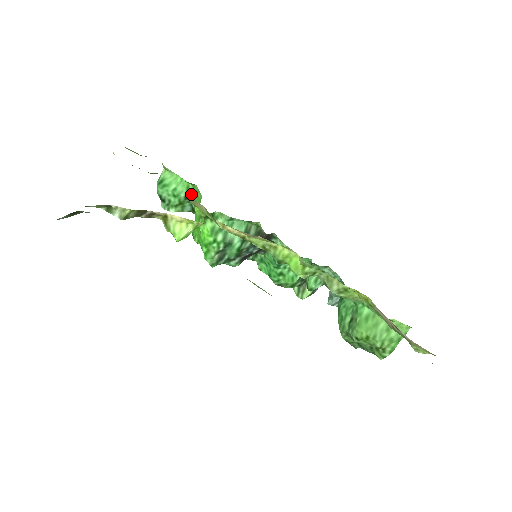
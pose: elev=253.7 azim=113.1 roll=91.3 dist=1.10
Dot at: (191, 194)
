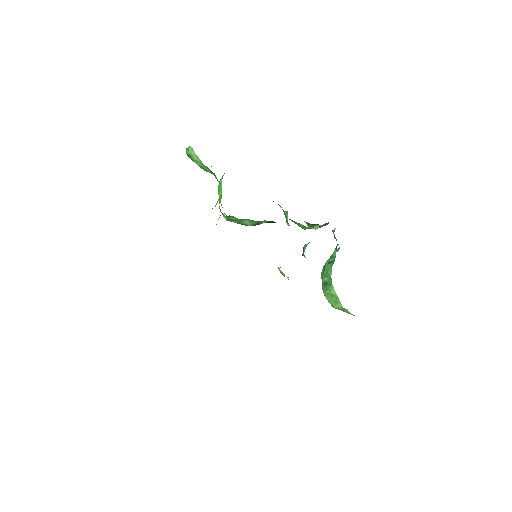
Dot at: (215, 176)
